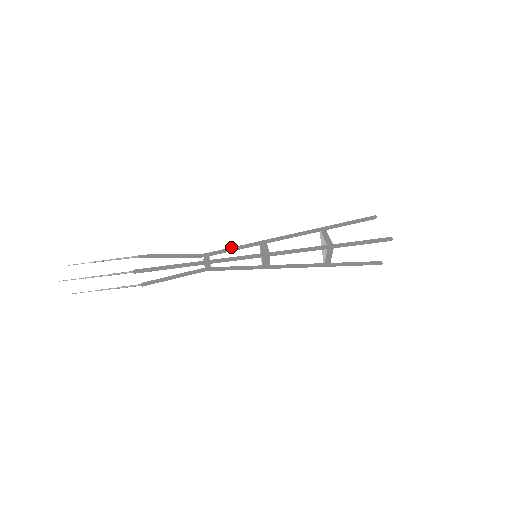
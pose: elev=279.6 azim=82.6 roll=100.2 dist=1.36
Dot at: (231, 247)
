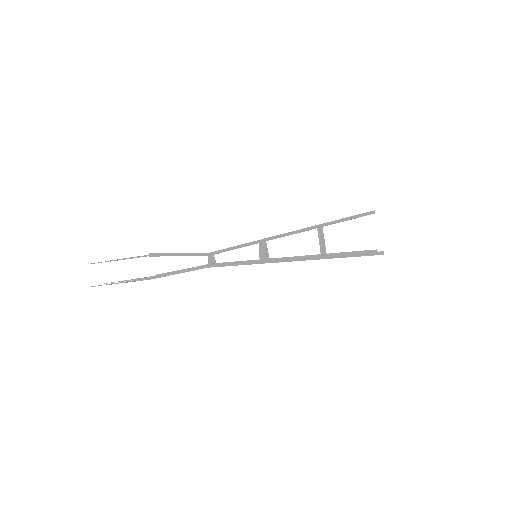
Dot at: occluded
